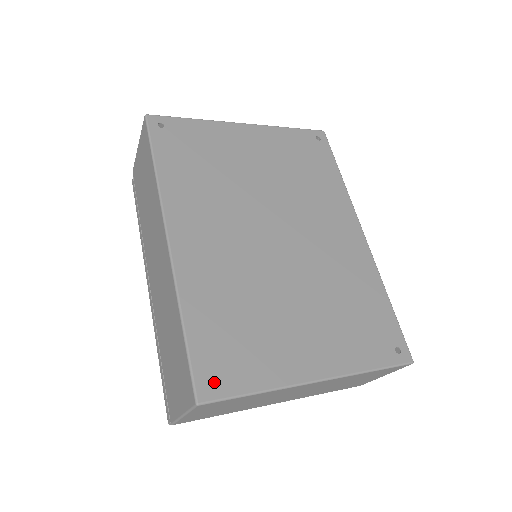
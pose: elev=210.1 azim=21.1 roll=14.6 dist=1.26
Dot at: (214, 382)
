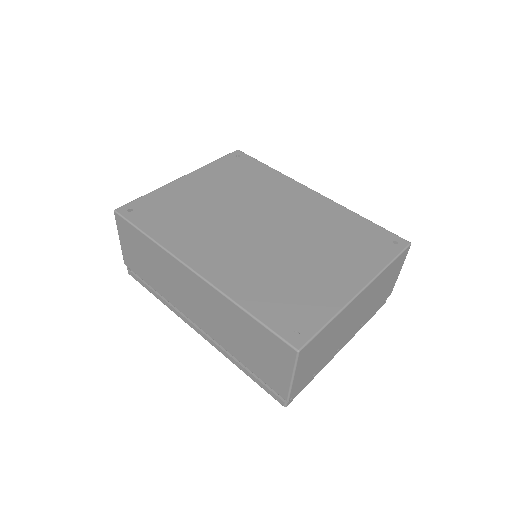
Dot at: occluded
